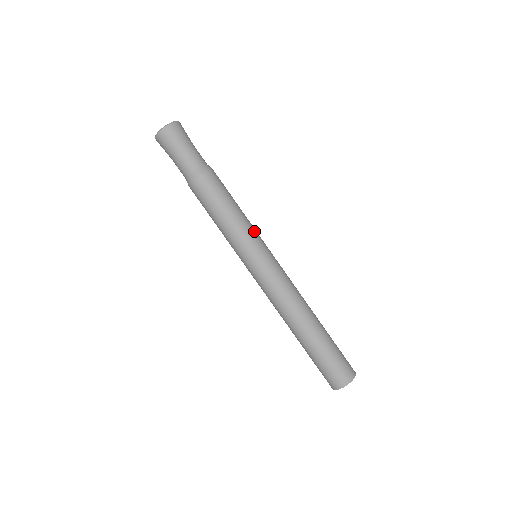
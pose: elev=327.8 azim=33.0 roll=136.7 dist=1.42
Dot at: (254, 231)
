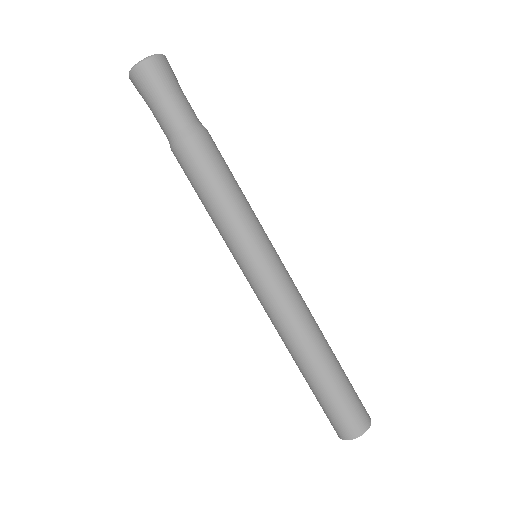
Dot at: occluded
